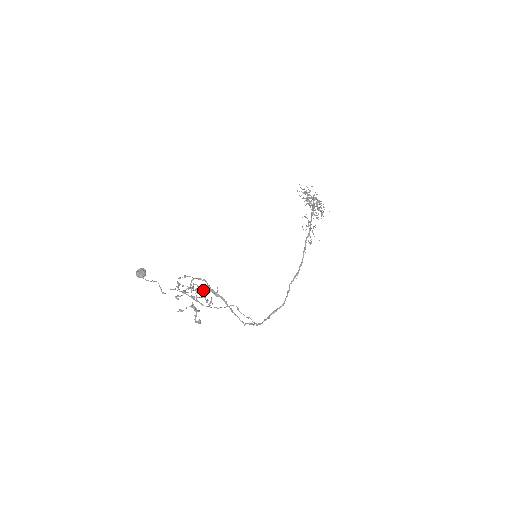
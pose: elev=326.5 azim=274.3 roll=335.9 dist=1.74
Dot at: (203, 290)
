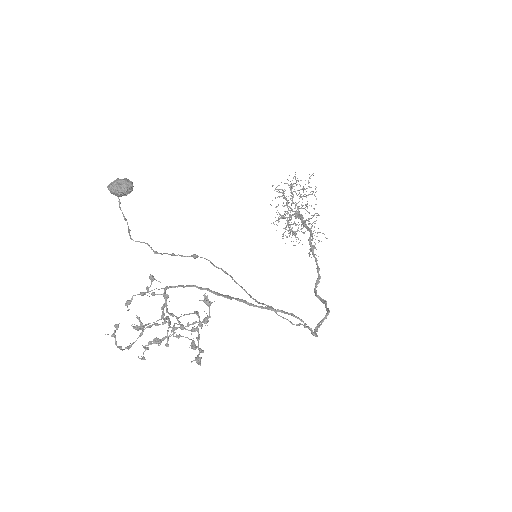
Dot at: (165, 336)
